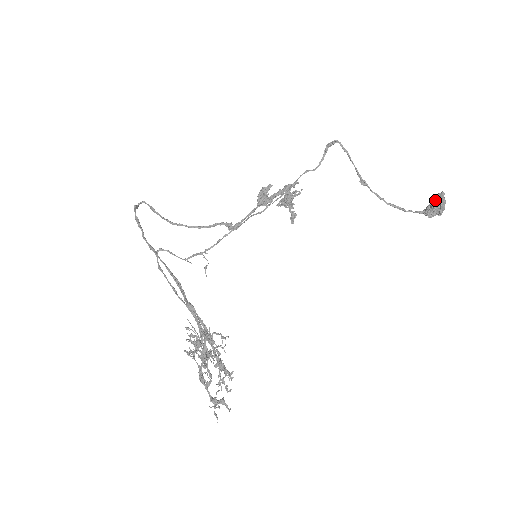
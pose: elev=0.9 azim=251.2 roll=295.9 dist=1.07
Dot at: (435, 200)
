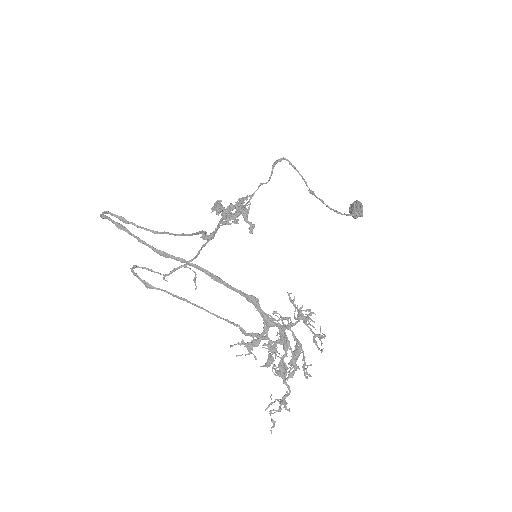
Dot at: (358, 205)
